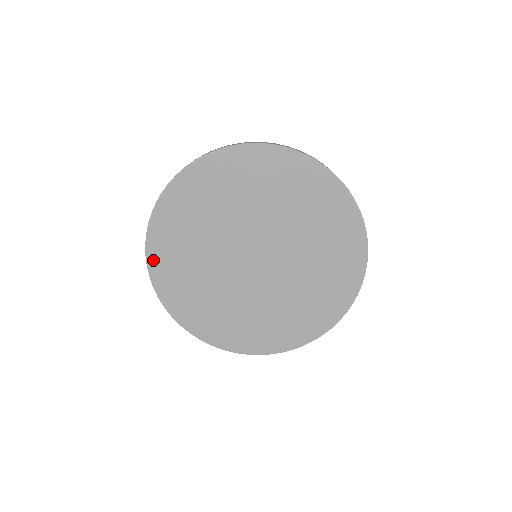
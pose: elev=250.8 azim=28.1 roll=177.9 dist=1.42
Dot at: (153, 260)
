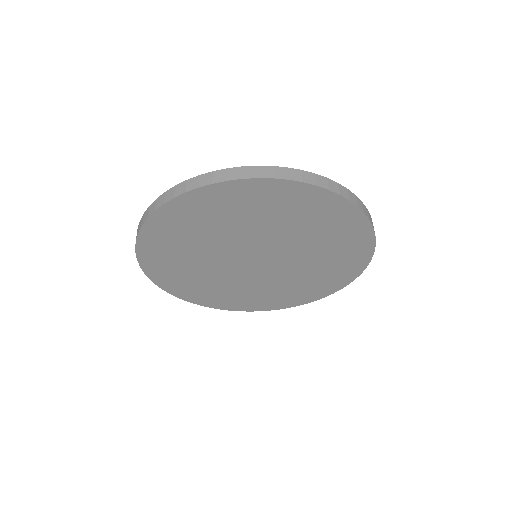
Dot at: (177, 205)
